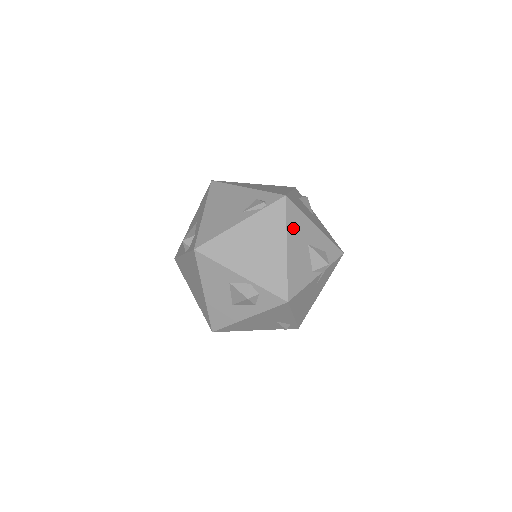
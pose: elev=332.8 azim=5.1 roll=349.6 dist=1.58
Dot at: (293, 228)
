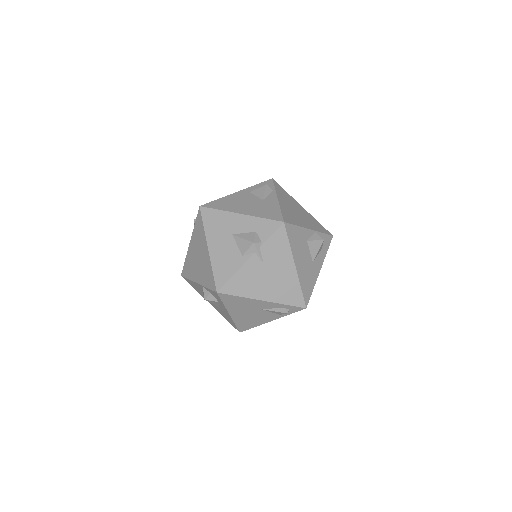
Dot at: (212, 228)
